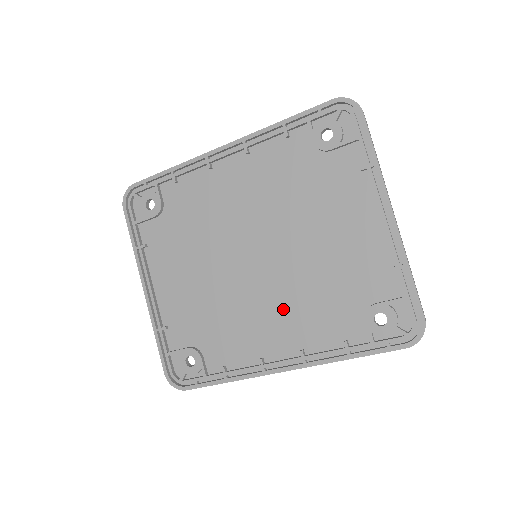
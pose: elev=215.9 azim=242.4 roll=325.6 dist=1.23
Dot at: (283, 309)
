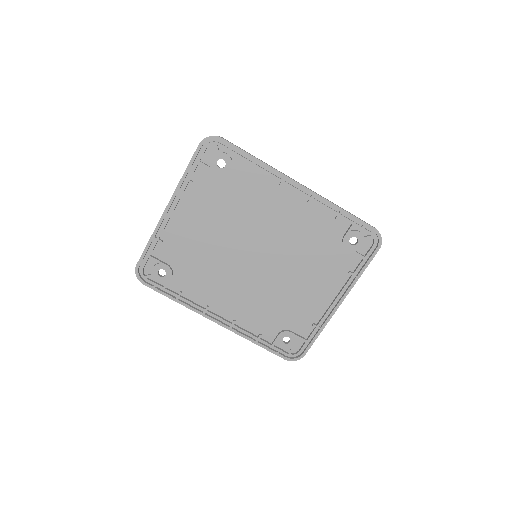
Dot at: (244, 294)
